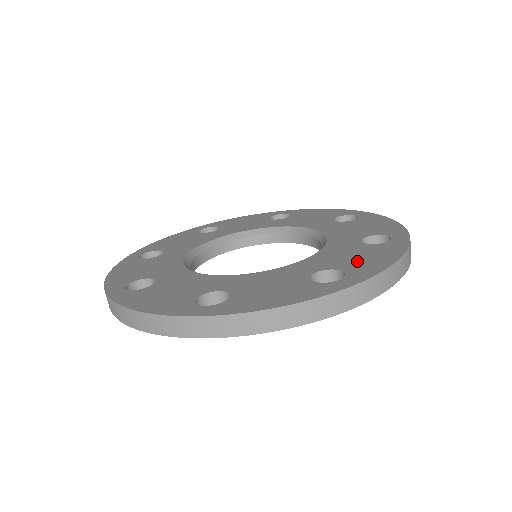
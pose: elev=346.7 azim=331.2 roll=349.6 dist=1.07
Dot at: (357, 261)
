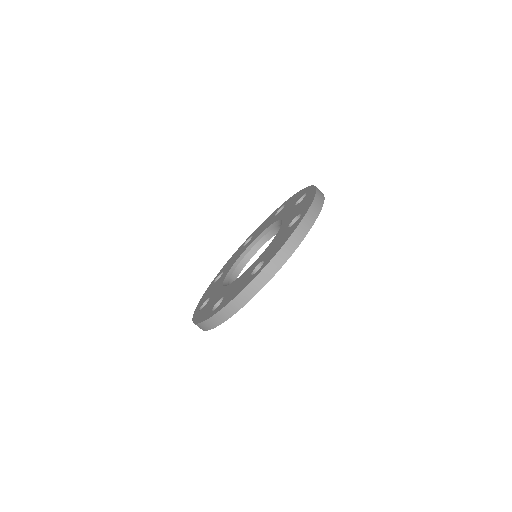
Dot at: (230, 294)
